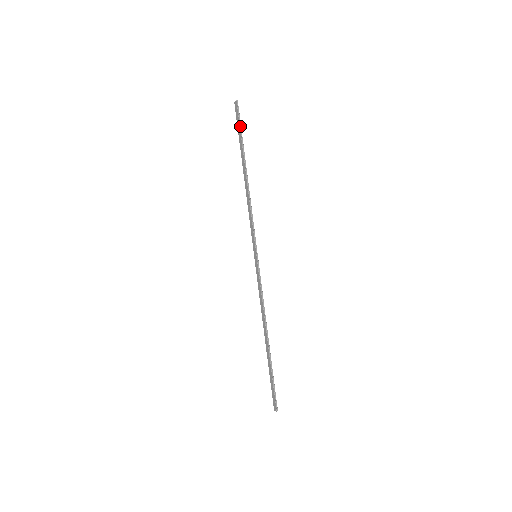
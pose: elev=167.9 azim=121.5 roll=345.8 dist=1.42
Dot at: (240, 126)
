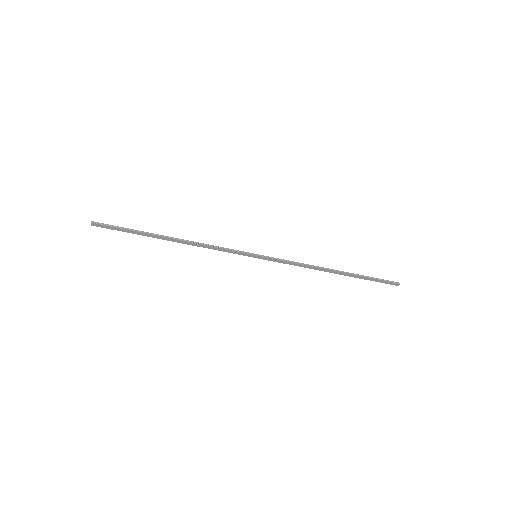
Dot at: (120, 228)
